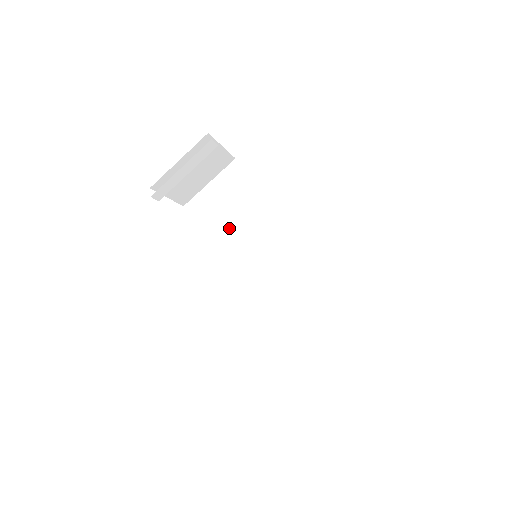
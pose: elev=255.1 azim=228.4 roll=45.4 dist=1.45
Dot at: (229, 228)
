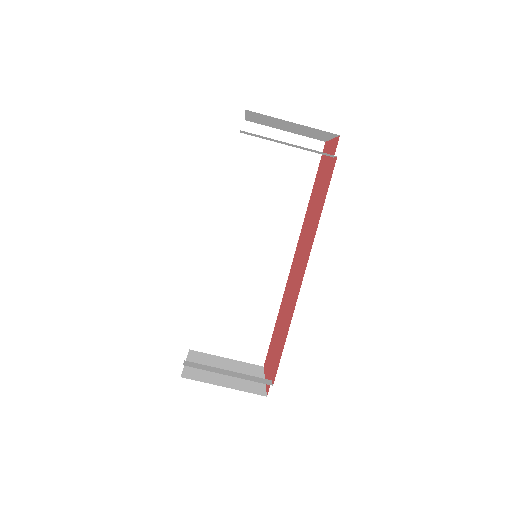
Dot at: (258, 188)
